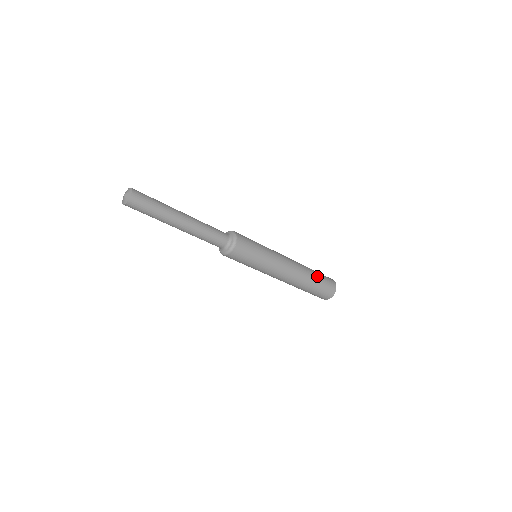
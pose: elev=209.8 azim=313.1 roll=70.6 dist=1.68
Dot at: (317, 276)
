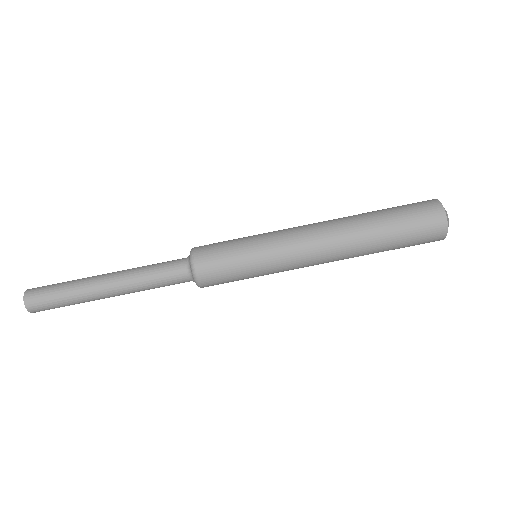
Dot at: (381, 211)
